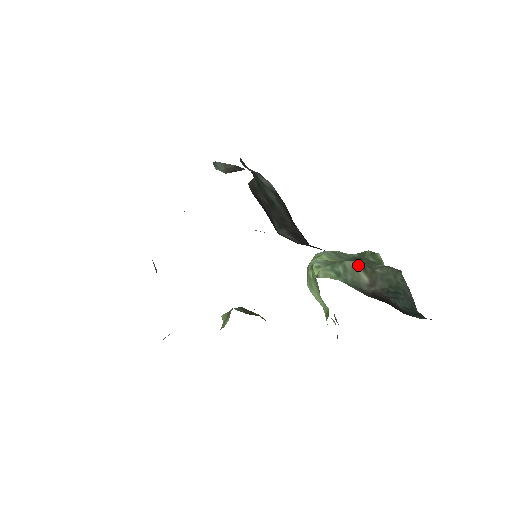
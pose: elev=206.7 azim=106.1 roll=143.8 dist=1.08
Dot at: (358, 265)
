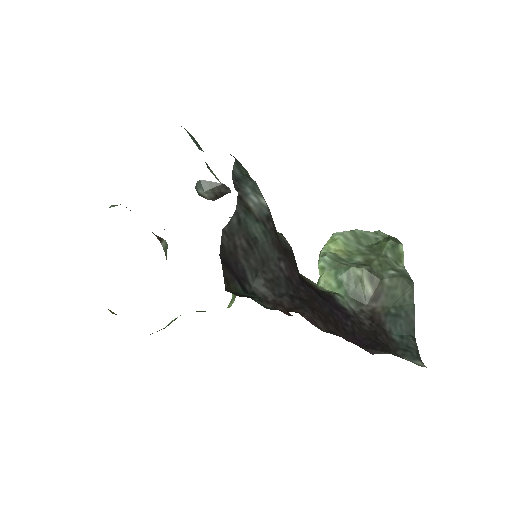
Dot at: (365, 273)
